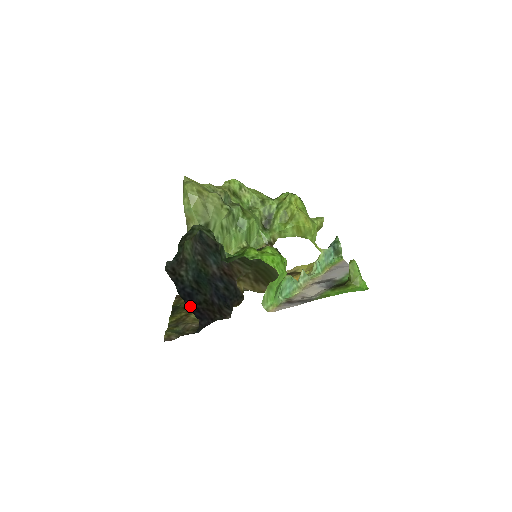
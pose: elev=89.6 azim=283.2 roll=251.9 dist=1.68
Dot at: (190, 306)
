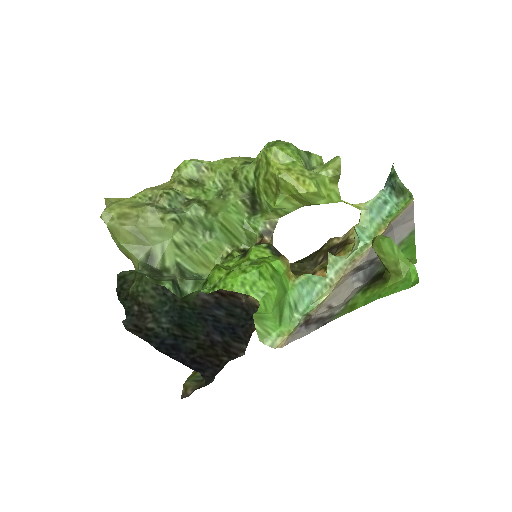
Dot at: (180, 360)
